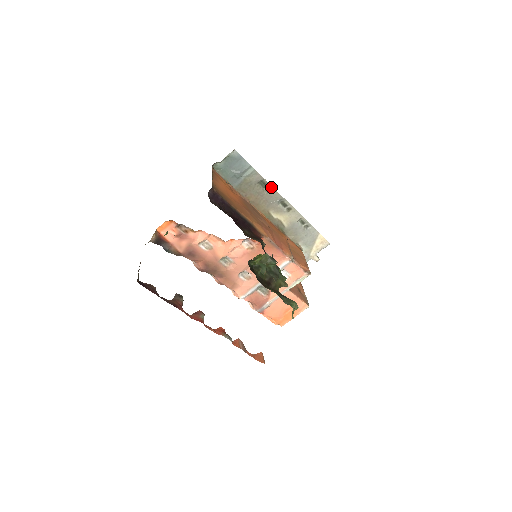
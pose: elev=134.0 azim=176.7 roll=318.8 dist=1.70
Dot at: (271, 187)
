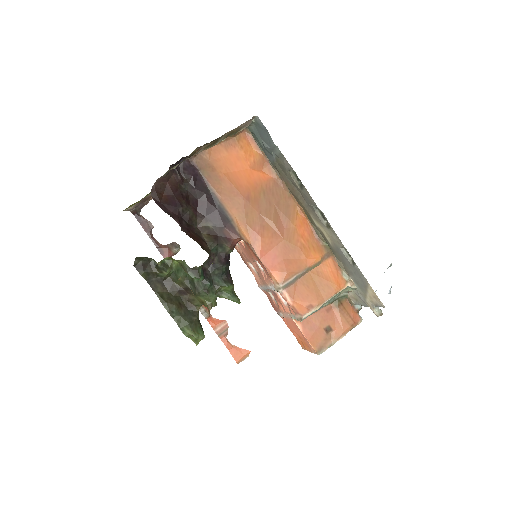
Dot at: occluded
